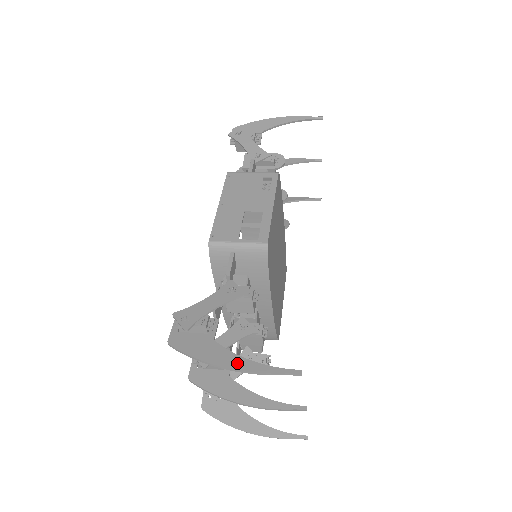
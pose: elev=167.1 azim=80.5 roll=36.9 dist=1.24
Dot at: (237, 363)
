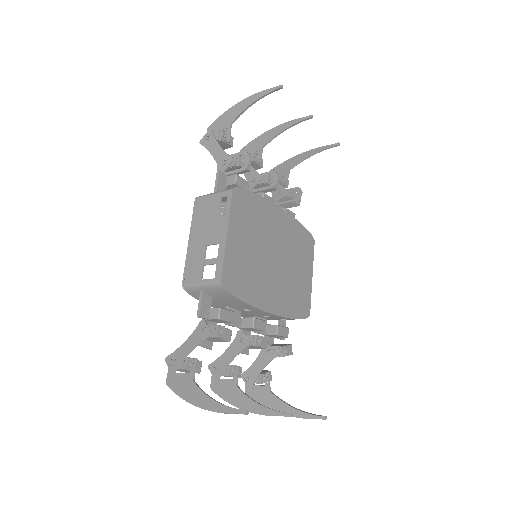
Dot at: (205, 403)
